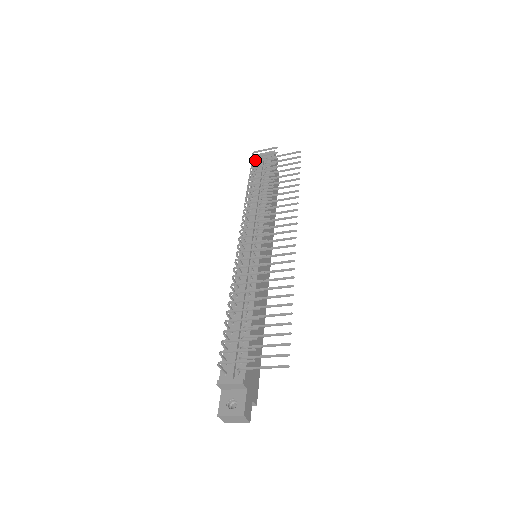
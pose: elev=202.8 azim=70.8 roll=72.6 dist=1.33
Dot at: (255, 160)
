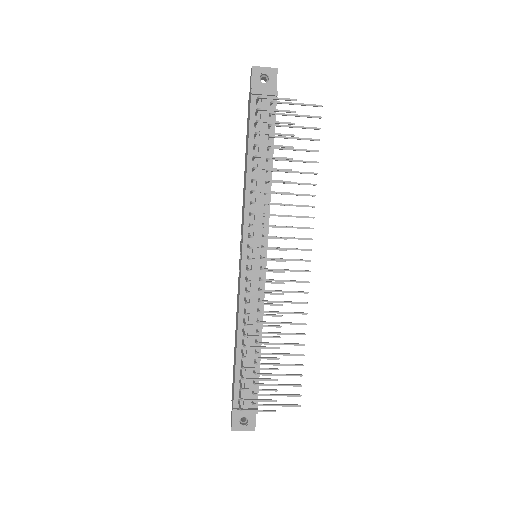
Dot at: occluded
